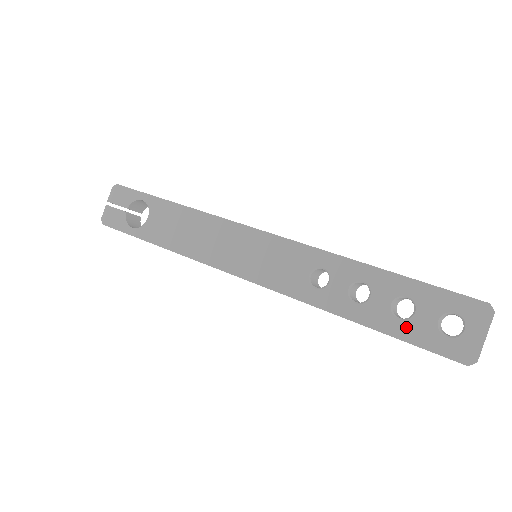
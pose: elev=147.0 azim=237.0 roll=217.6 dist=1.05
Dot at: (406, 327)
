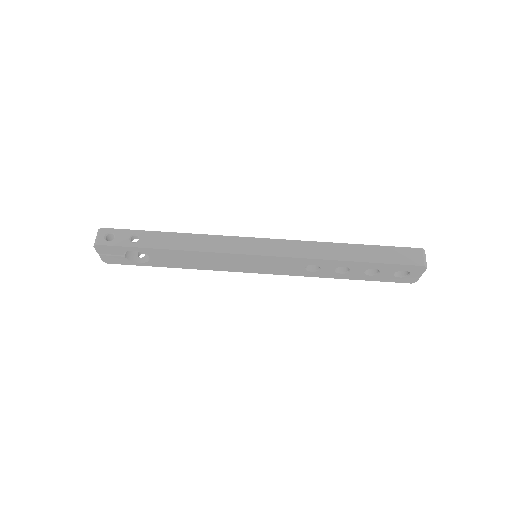
Dot at: (375, 277)
